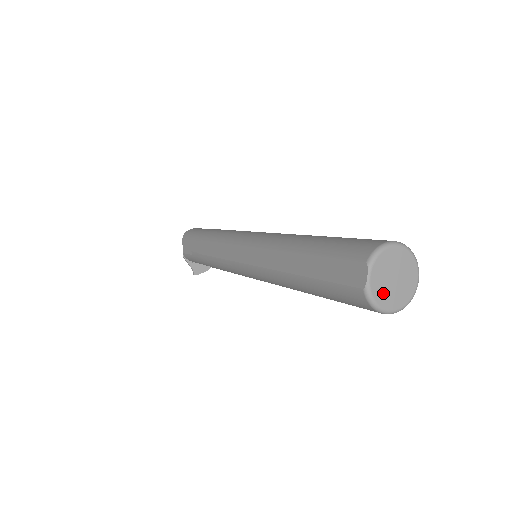
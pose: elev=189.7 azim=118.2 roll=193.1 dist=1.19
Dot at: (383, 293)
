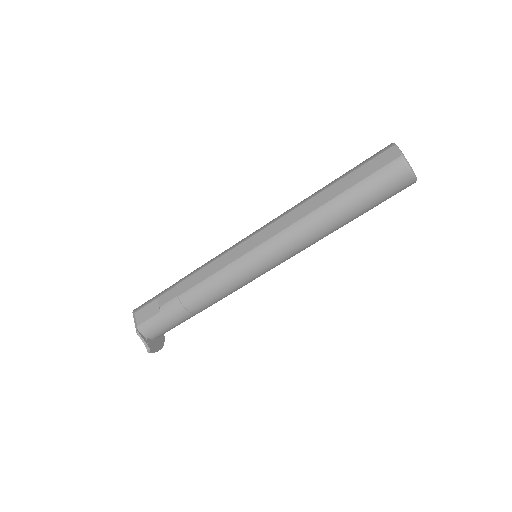
Dot at: occluded
